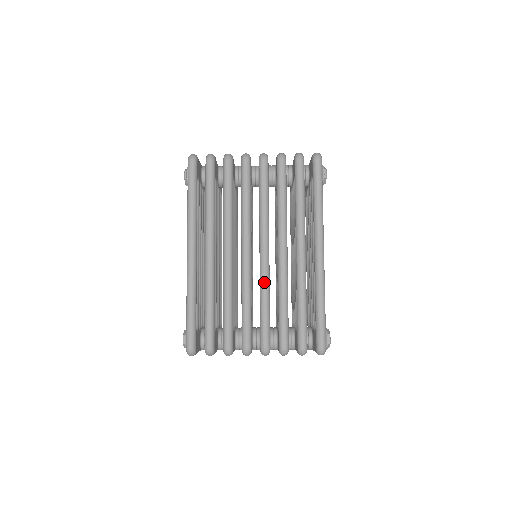
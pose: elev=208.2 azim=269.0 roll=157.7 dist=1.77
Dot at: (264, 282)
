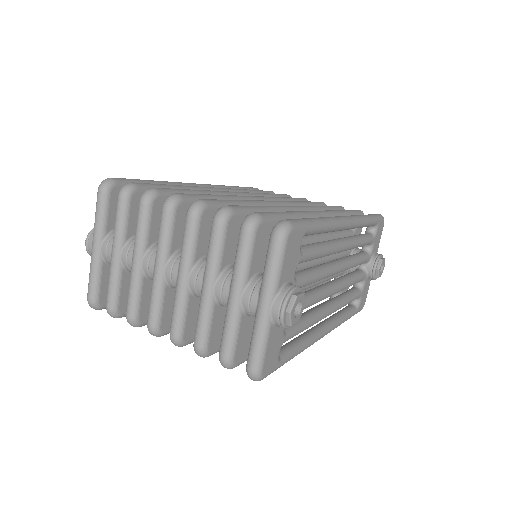
Dot at: occluded
